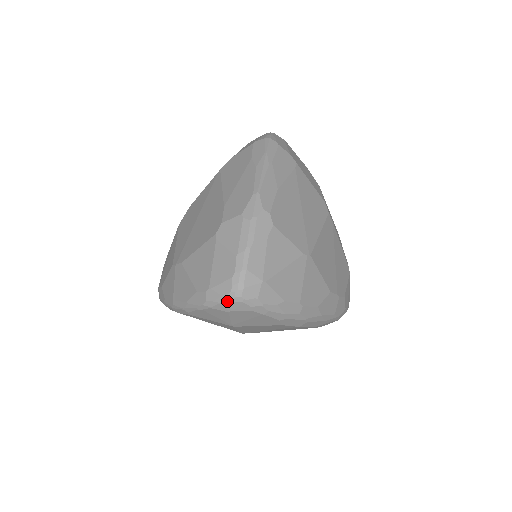
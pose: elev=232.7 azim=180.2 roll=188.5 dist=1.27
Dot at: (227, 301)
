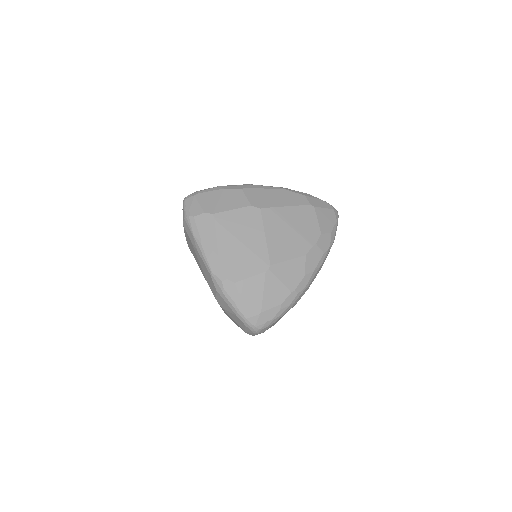
Dot at: (256, 334)
